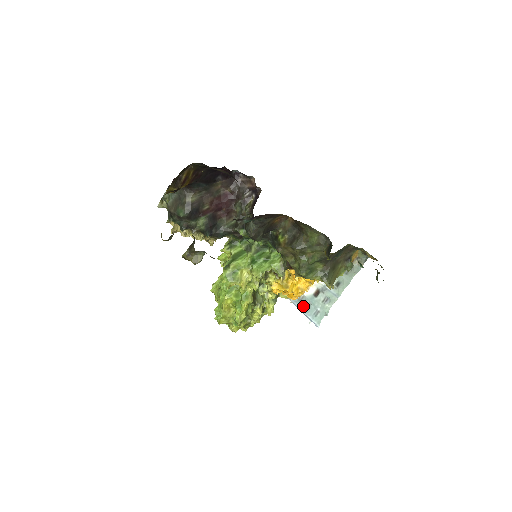
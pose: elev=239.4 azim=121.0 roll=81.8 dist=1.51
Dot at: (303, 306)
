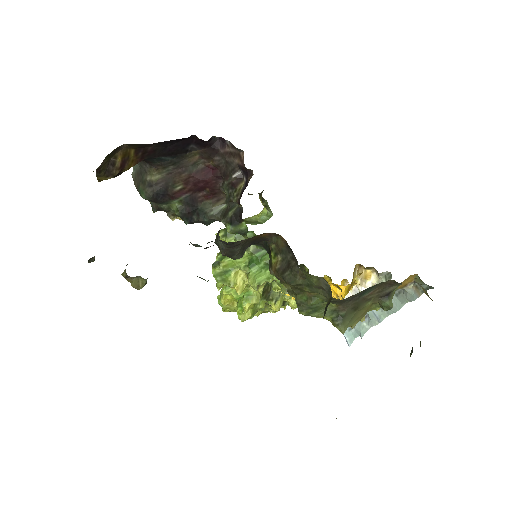
Dot at: occluded
